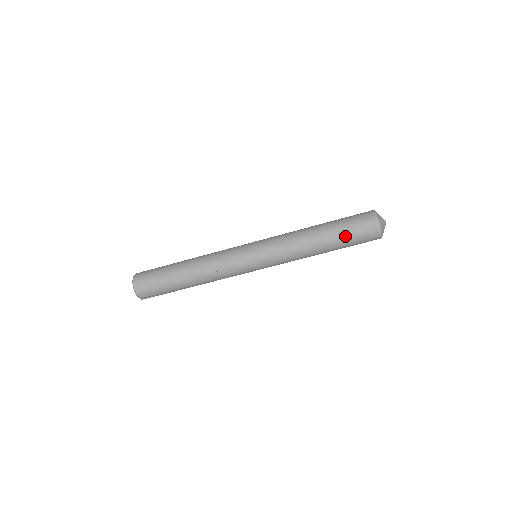
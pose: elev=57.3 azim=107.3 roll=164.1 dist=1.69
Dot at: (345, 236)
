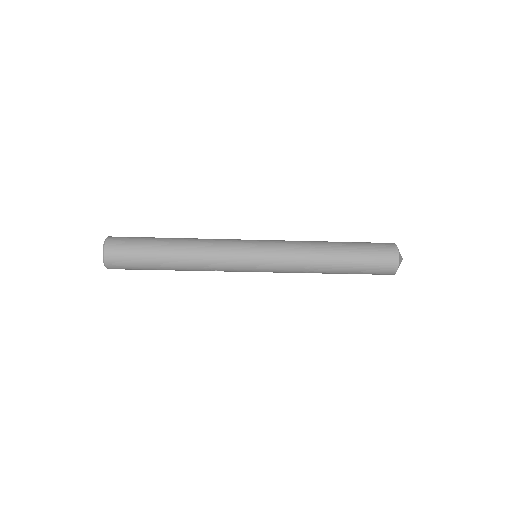
Dot at: (358, 273)
